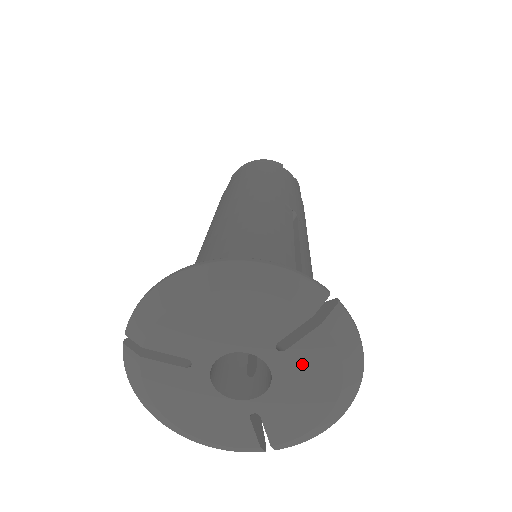
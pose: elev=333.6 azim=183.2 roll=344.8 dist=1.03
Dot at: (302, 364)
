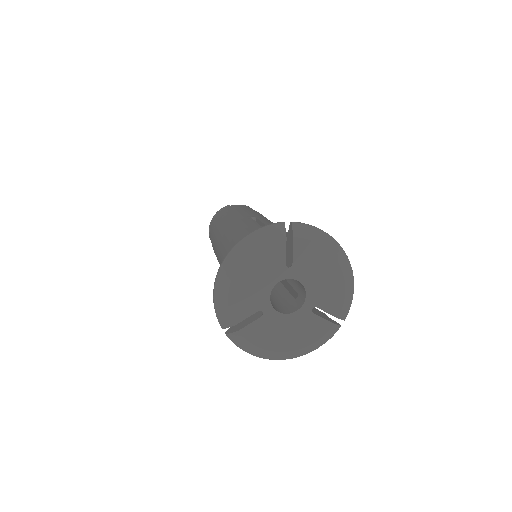
Dot at: (306, 263)
